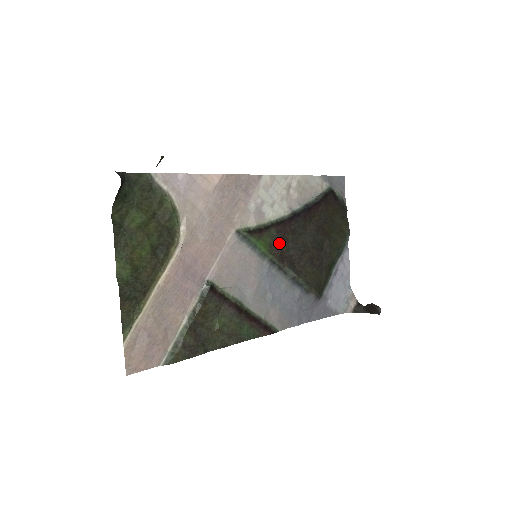
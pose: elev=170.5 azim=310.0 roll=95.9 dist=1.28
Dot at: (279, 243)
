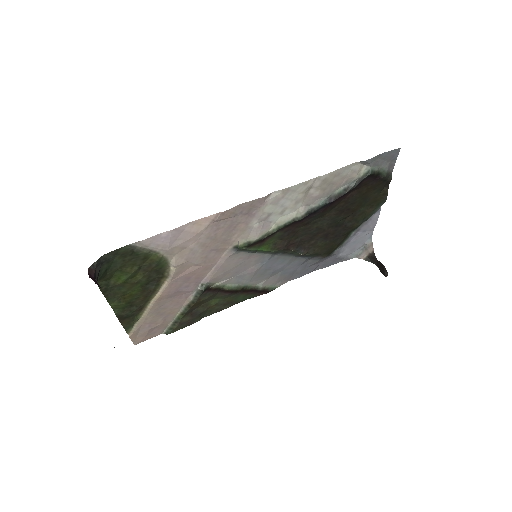
Dot at: (286, 238)
